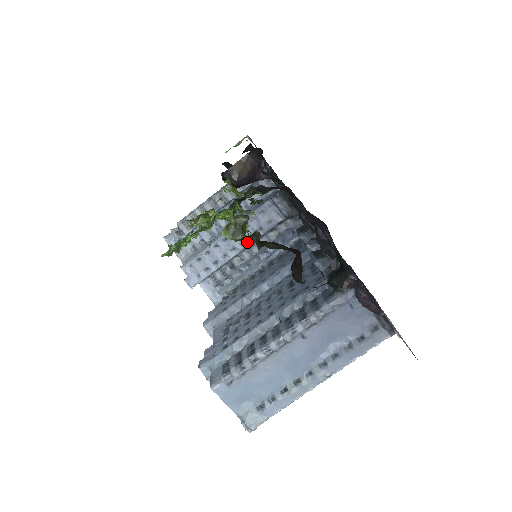
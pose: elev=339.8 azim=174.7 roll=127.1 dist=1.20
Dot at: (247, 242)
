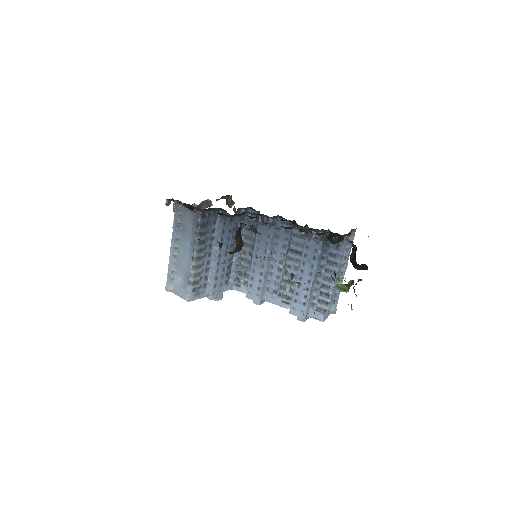
Dot at: (228, 251)
